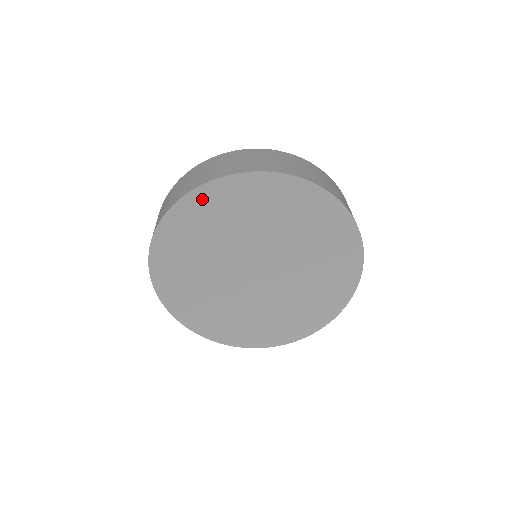
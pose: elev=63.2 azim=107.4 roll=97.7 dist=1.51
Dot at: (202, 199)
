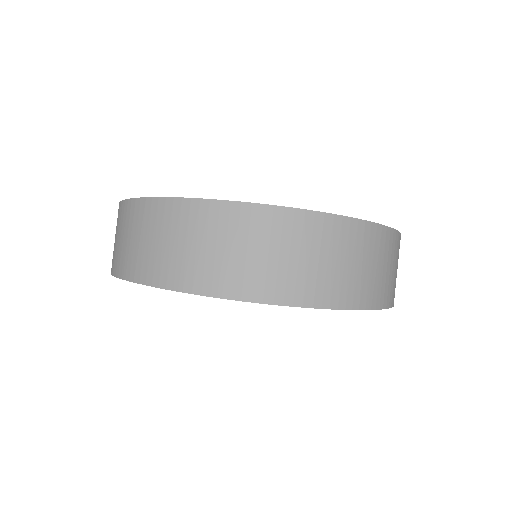
Dot at: occluded
